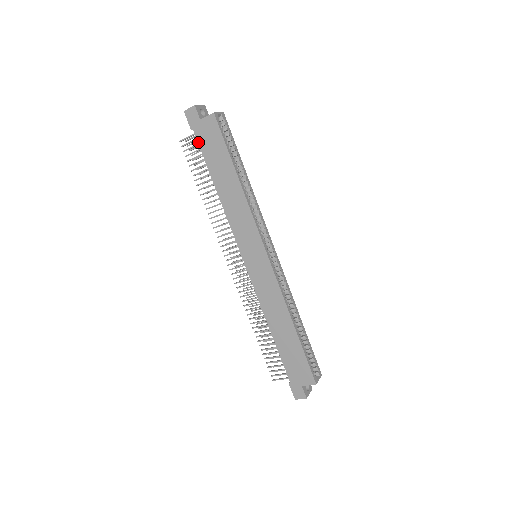
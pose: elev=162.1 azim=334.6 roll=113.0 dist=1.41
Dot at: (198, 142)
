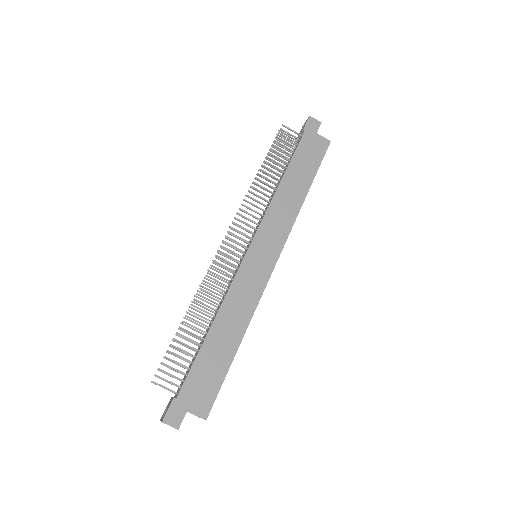
Dot at: (301, 141)
